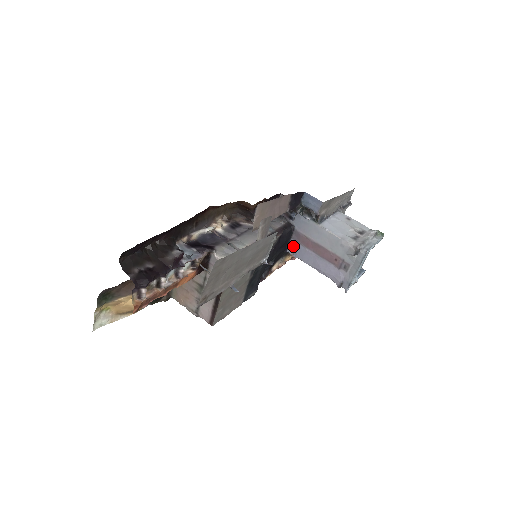
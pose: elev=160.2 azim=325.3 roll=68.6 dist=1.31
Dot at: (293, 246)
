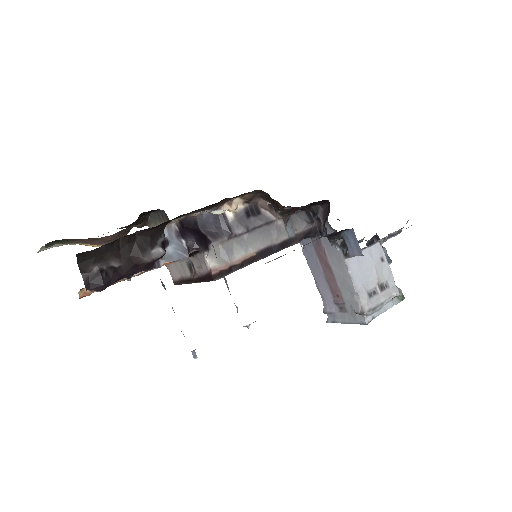
Dot at: (307, 244)
